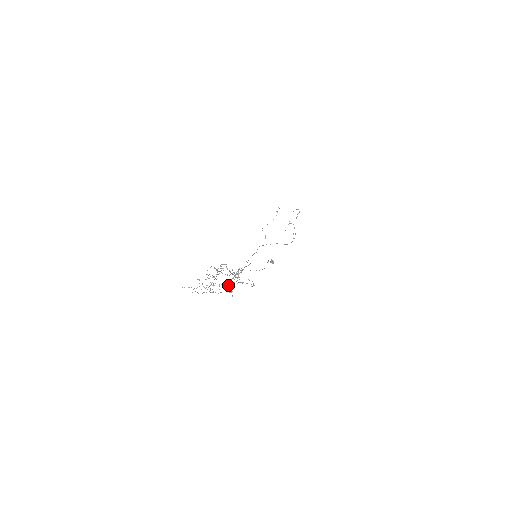
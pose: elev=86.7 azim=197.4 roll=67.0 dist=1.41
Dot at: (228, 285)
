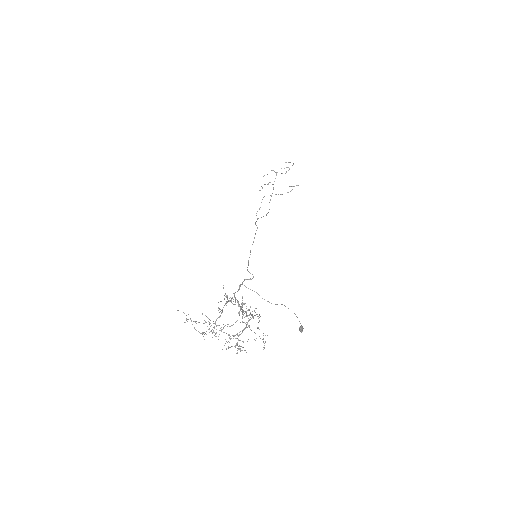
Dot at: (240, 340)
